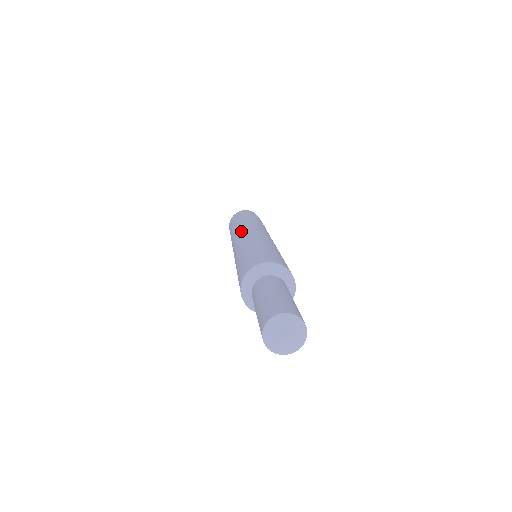
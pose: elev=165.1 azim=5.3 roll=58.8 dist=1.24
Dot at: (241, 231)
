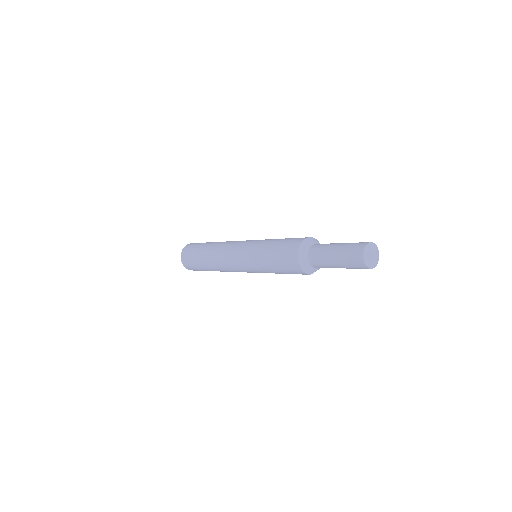
Dot at: (227, 248)
